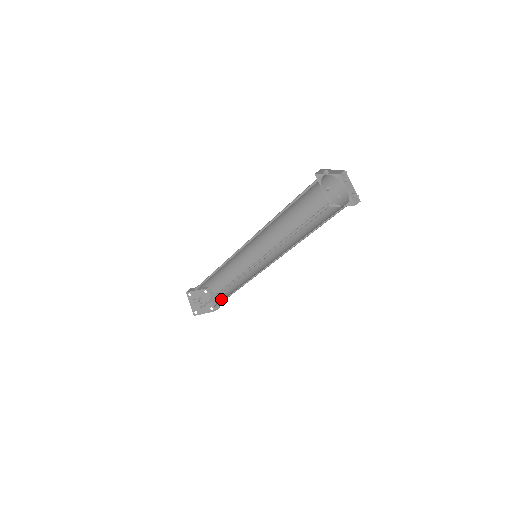
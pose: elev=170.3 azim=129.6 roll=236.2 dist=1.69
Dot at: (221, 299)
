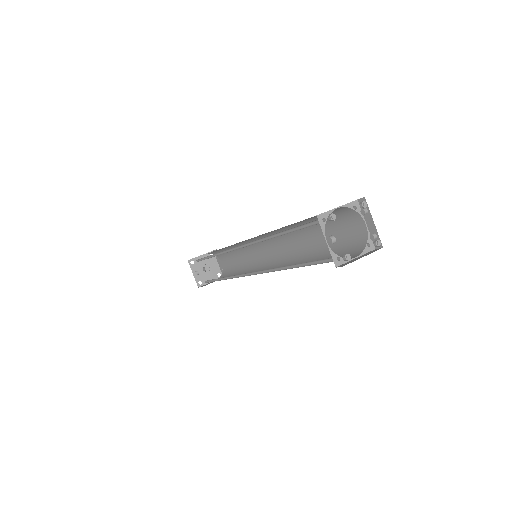
Dot at: (227, 271)
